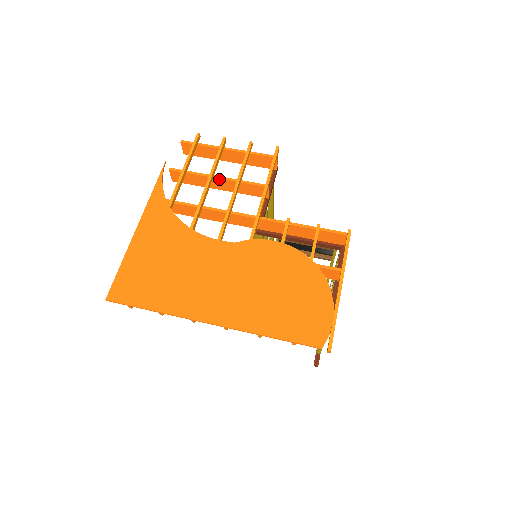
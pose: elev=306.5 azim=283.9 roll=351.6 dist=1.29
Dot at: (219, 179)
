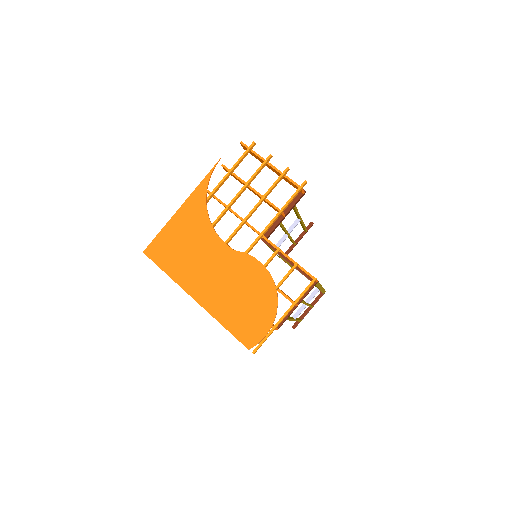
Dot at: (252, 189)
